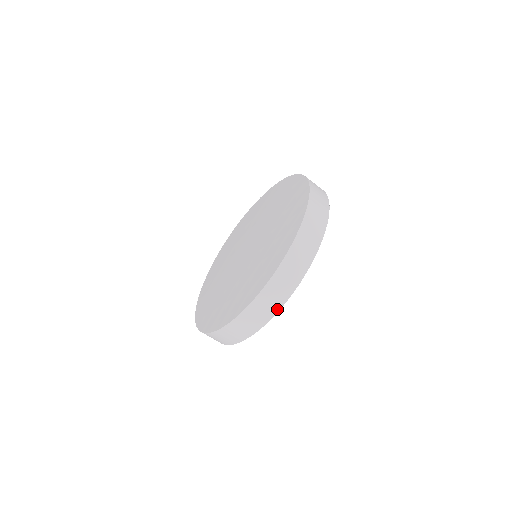
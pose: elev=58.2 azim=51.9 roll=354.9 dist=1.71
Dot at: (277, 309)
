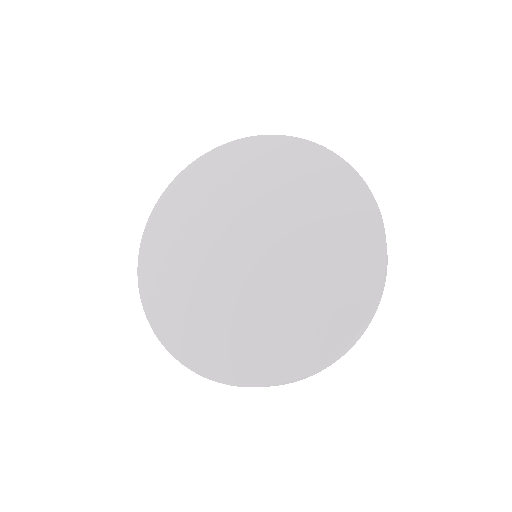
Dot at: occluded
